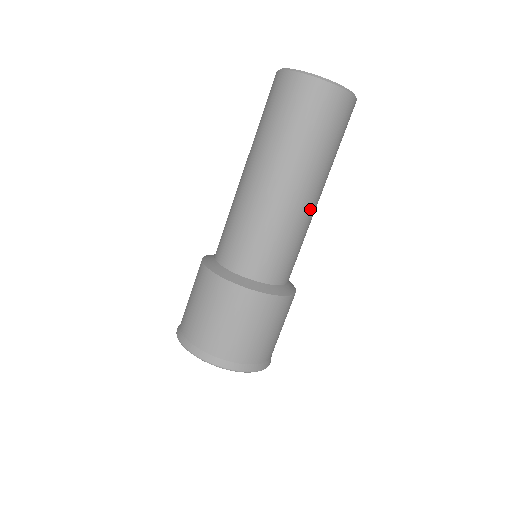
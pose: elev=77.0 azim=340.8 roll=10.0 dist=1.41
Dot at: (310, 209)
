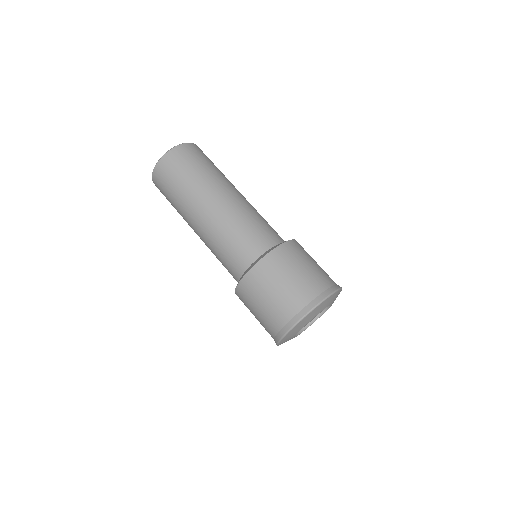
Dot at: (244, 199)
